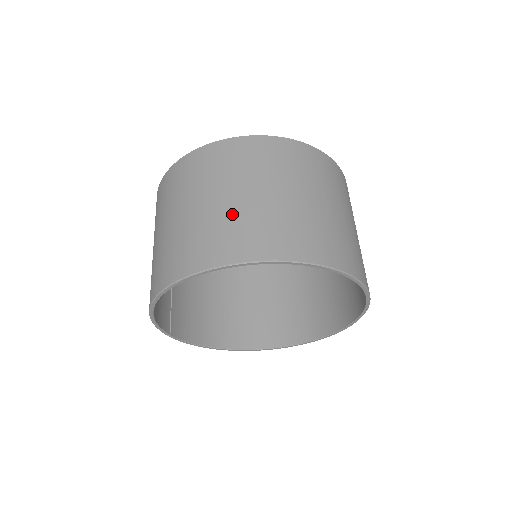
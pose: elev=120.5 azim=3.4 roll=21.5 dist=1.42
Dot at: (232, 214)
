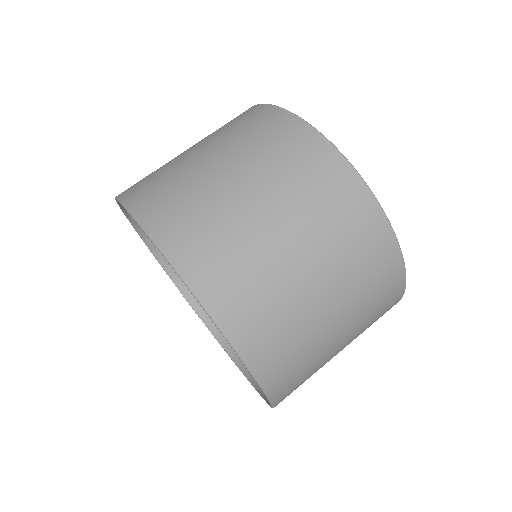
Dot at: (205, 189)
